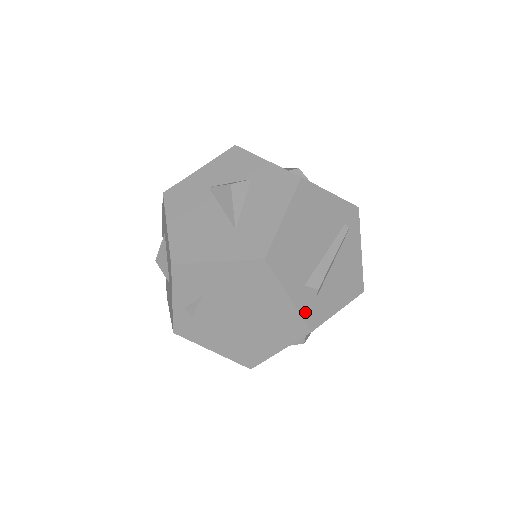
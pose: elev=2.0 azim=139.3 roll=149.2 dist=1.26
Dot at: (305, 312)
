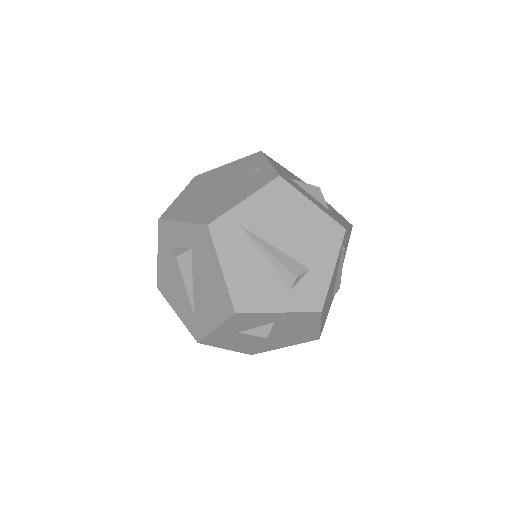
Dot at: (334, 295)
